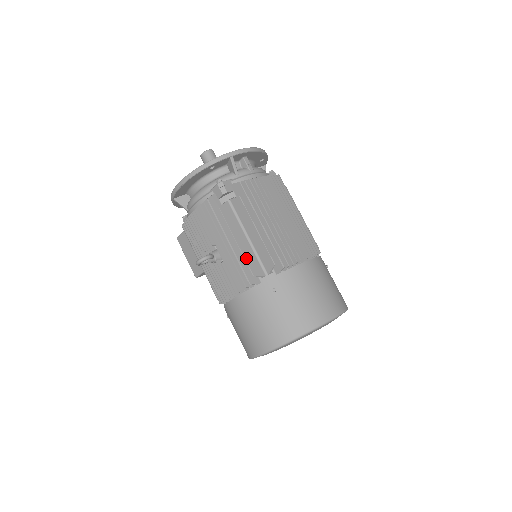
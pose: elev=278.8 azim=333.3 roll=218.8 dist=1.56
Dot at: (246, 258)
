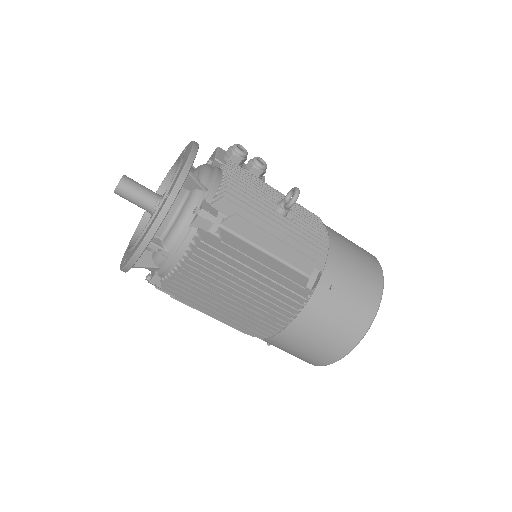
Dot at: occluded
